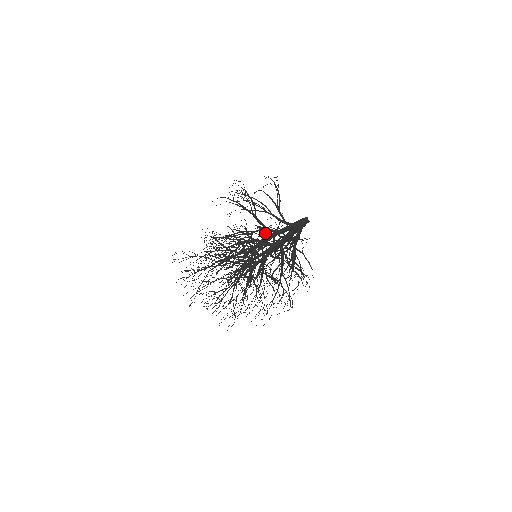
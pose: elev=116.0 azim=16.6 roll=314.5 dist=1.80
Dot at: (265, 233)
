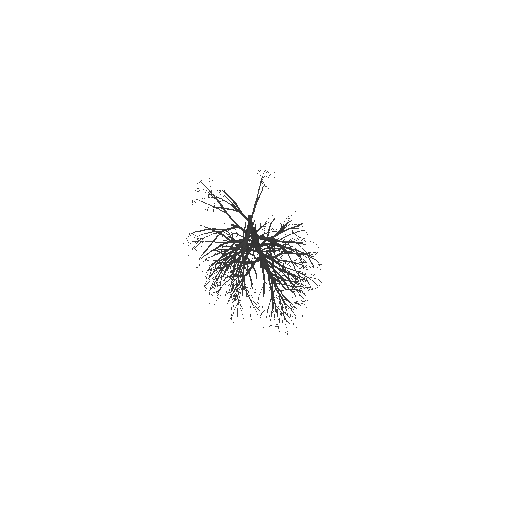
Dot at: occluded
